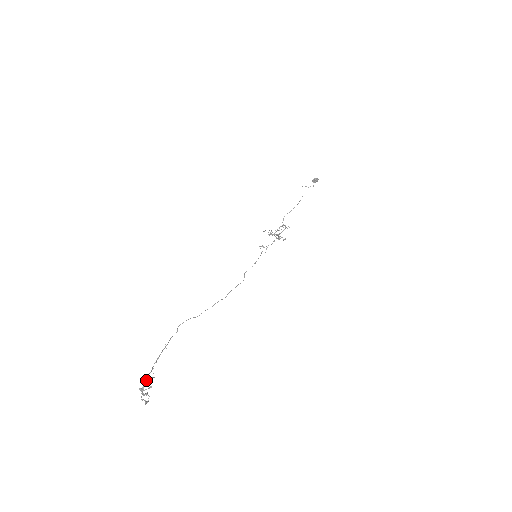
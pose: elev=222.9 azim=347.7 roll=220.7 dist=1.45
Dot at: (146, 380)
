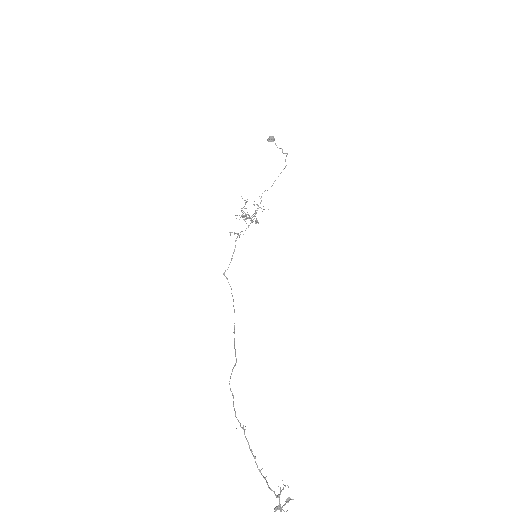
Dot at: (280, 494)
